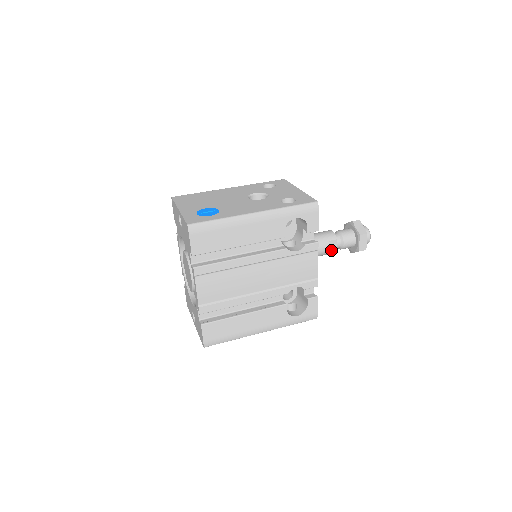
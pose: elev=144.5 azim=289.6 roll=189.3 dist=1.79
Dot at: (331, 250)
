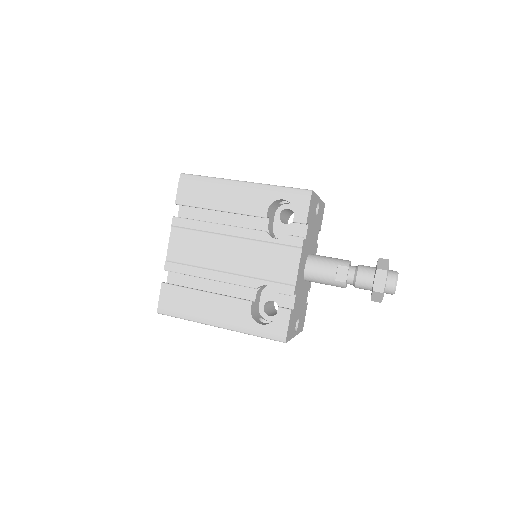
Dot at: (339, 278)
